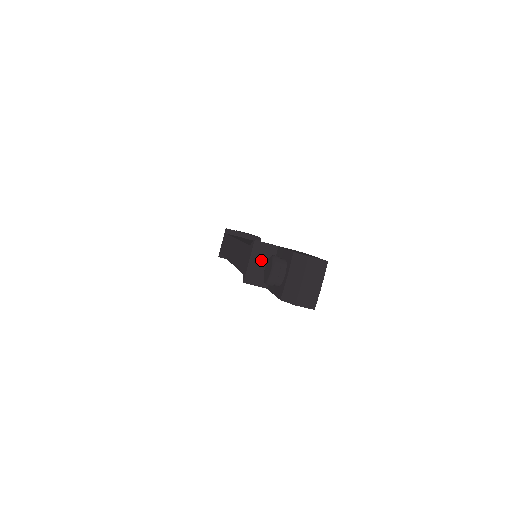
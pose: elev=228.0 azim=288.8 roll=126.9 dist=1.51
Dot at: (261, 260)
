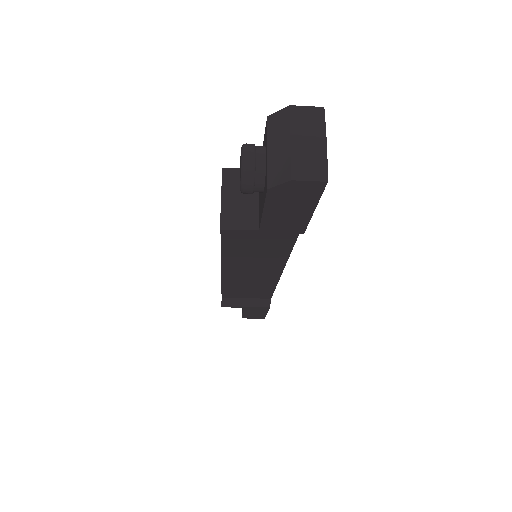
Dot at: (239, 192)
